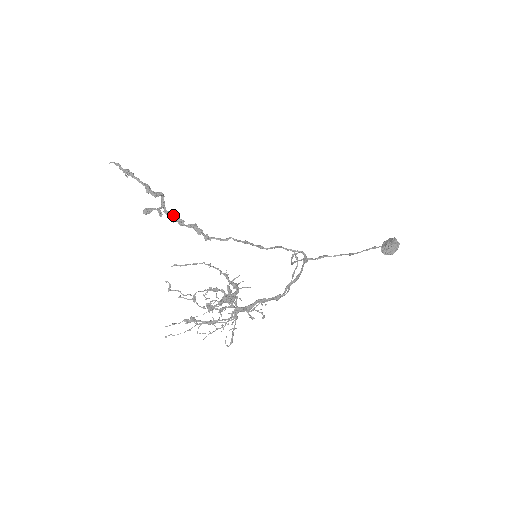
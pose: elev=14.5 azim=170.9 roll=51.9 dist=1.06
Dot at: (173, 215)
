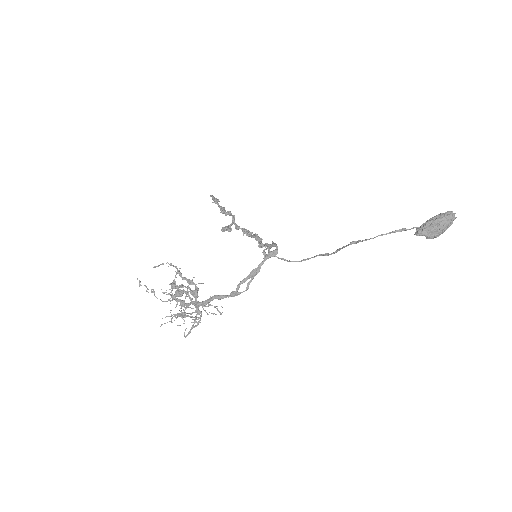
Dot at: (242, 229)
